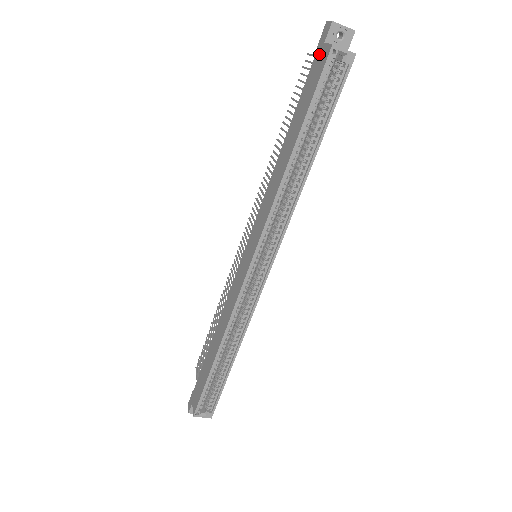
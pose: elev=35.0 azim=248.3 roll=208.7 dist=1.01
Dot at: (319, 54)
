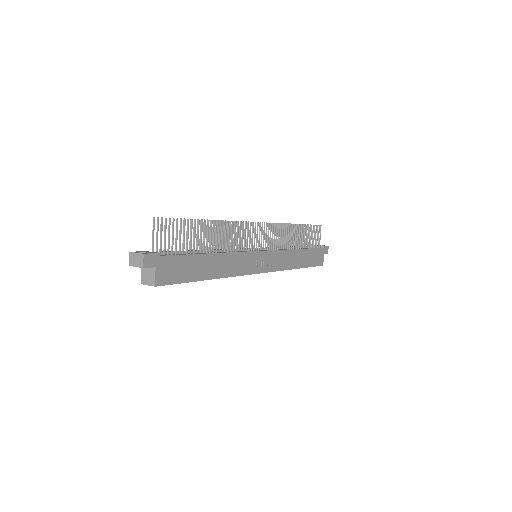
Dot at: occluded
